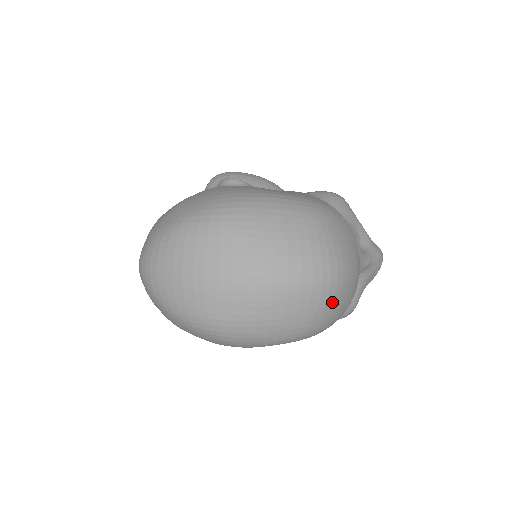
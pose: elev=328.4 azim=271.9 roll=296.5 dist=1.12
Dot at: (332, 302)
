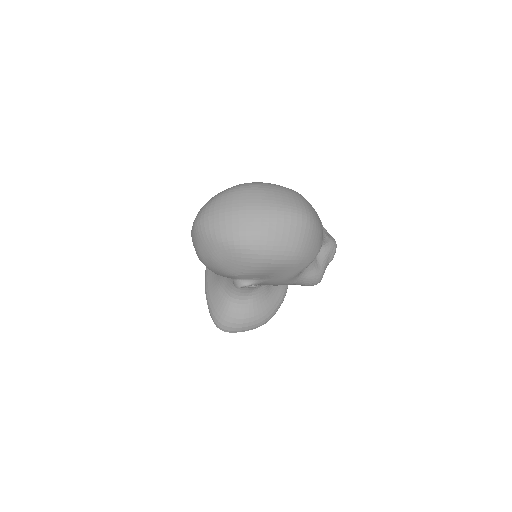
Dot at: (308, 234)
